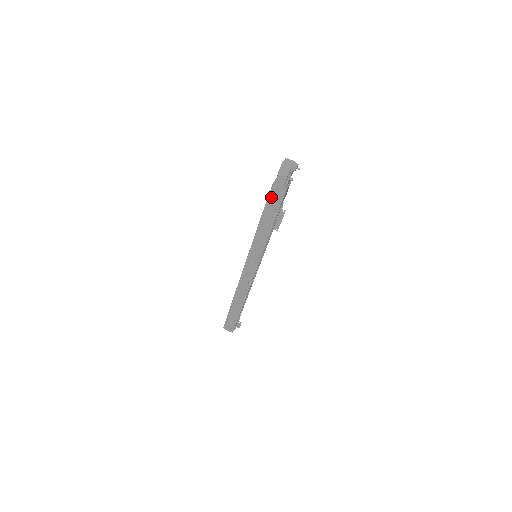
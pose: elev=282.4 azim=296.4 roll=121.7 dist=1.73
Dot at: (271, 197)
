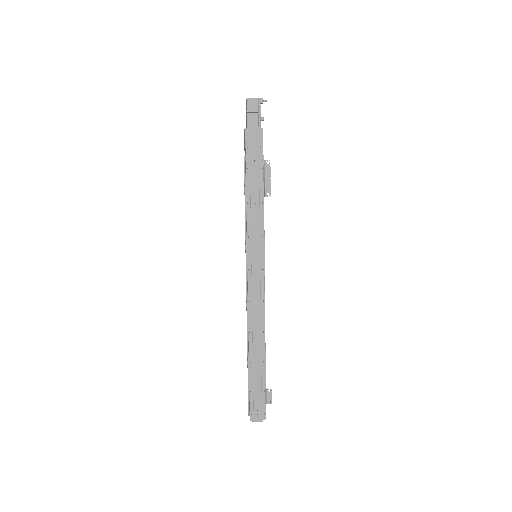
Dot at: (249, 150)
